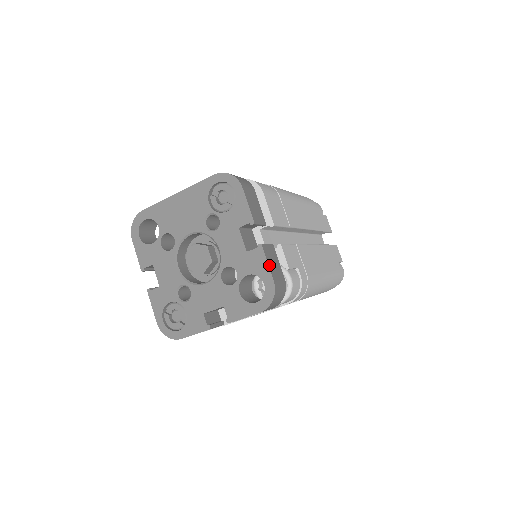
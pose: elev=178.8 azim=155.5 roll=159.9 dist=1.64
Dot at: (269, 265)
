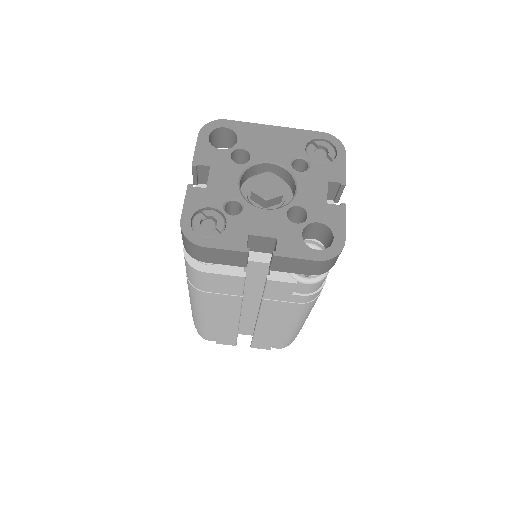
Dot at: (345, 225)
